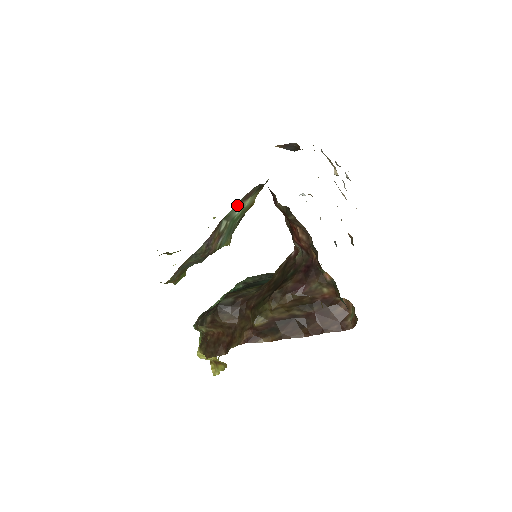
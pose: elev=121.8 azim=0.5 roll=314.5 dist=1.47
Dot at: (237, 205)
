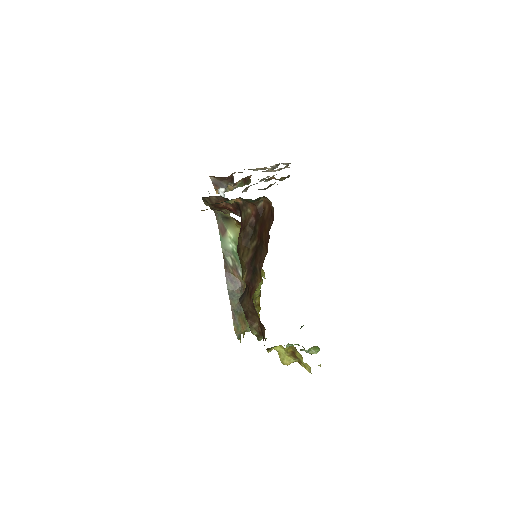
Dot at: (222, 240)
